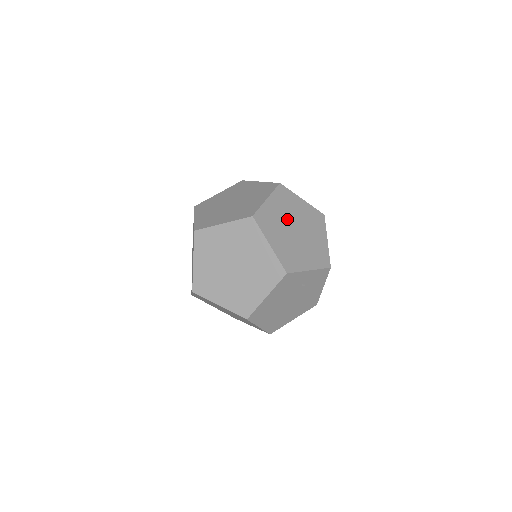
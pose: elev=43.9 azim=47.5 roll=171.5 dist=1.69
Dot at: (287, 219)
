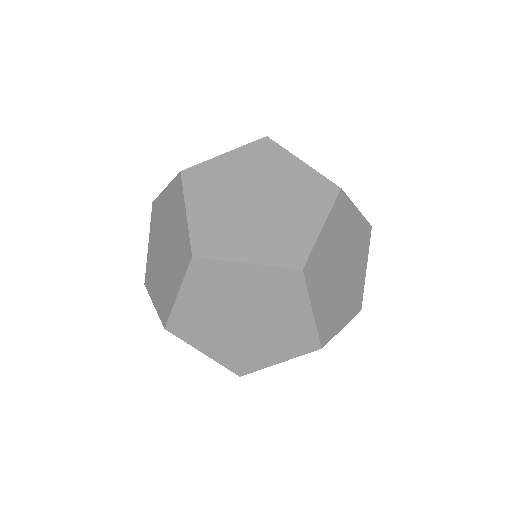
Dot at: (222, 310)
